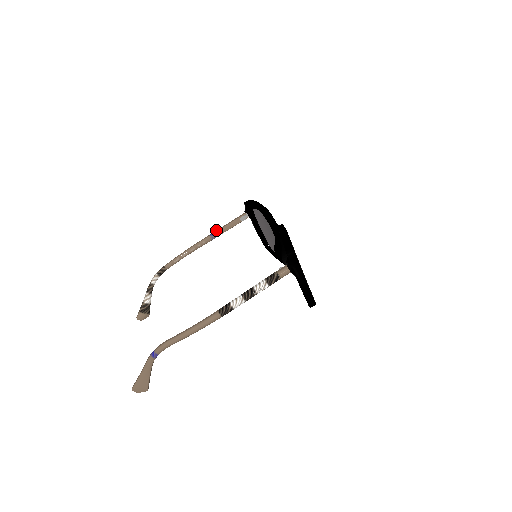
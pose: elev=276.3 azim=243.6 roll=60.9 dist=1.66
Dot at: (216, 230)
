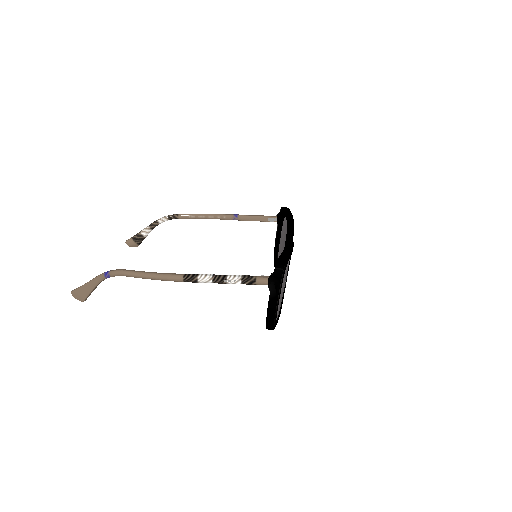
Dot at: occluded
